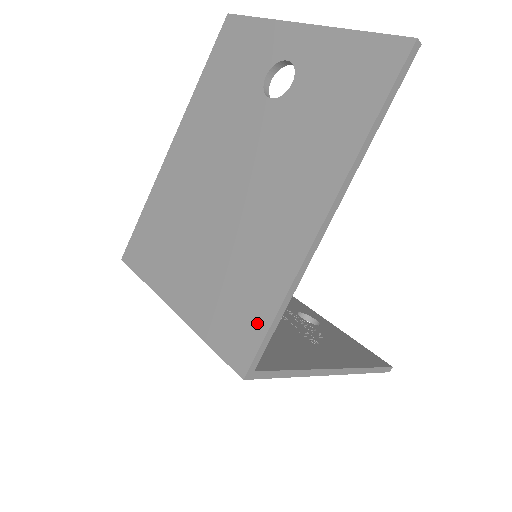
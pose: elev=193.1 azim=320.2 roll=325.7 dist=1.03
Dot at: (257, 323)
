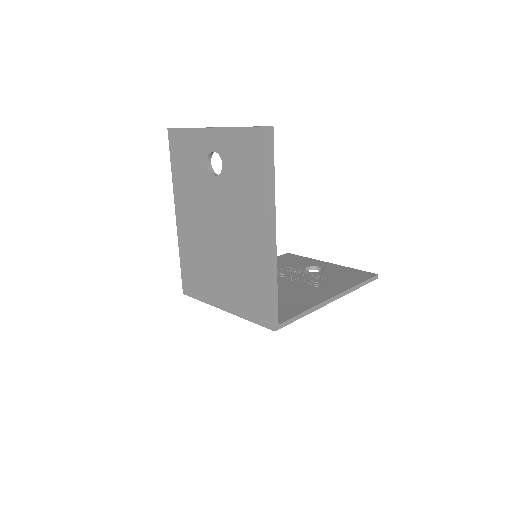
Dot at: (267, 300)
